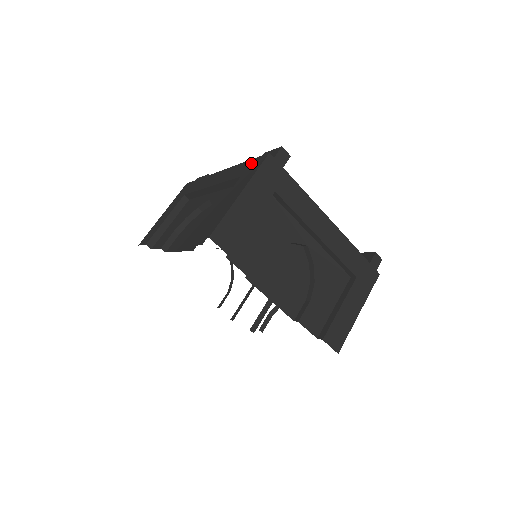
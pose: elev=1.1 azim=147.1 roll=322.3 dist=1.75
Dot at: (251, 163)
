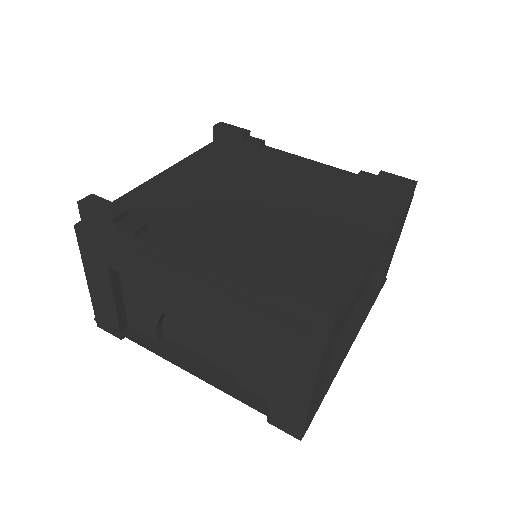
Dot at: (284, 334)
